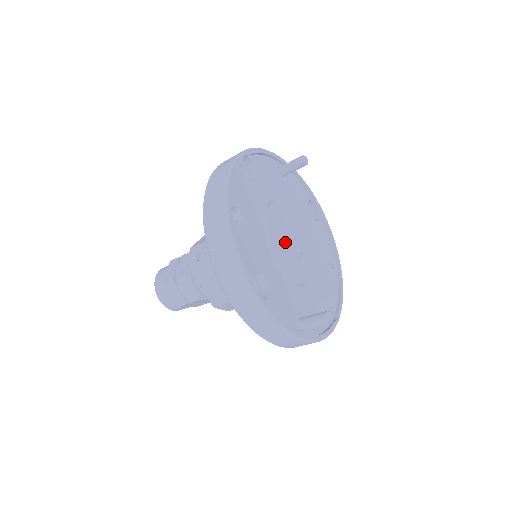
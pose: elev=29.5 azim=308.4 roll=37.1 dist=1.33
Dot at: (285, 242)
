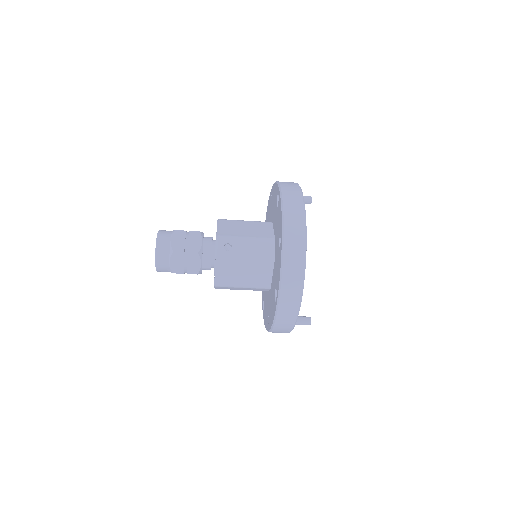
Dot at: occluded
